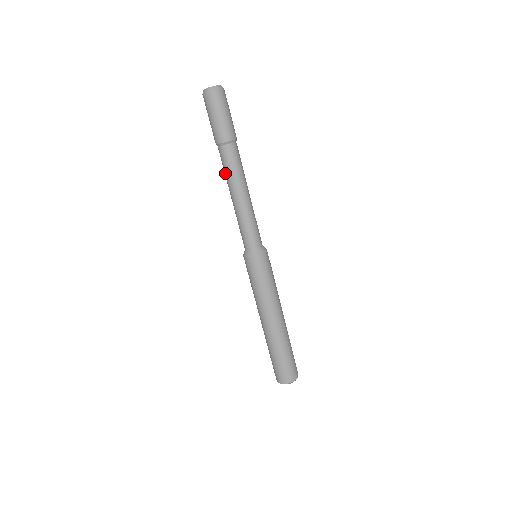
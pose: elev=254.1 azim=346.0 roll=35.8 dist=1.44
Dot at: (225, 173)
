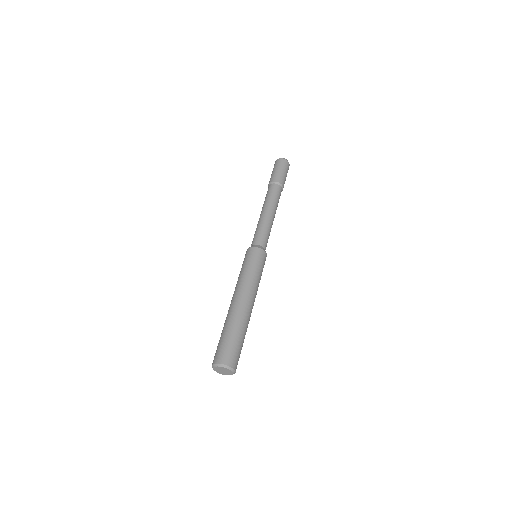
Dot at: occluded
